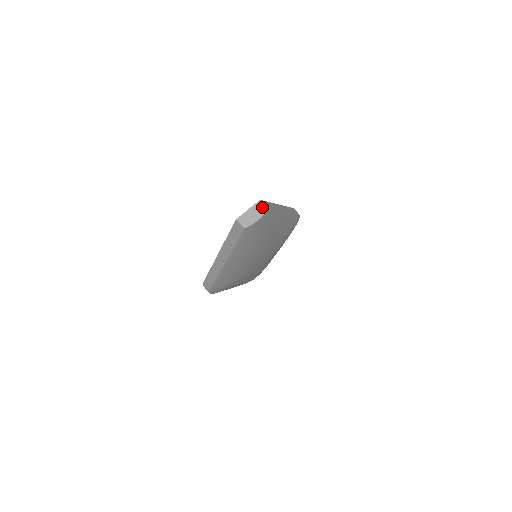
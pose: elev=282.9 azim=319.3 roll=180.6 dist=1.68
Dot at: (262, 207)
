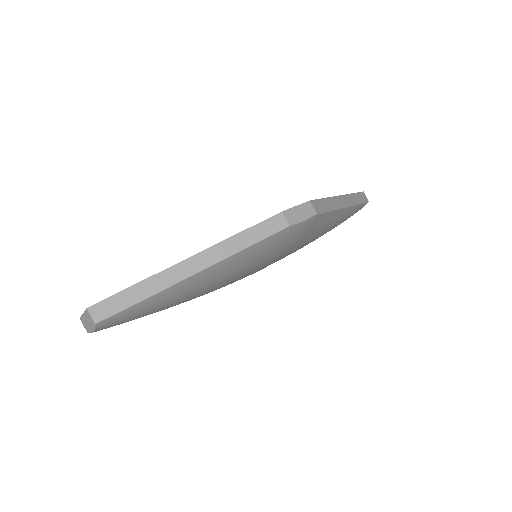
Dot at: (90, 318)
